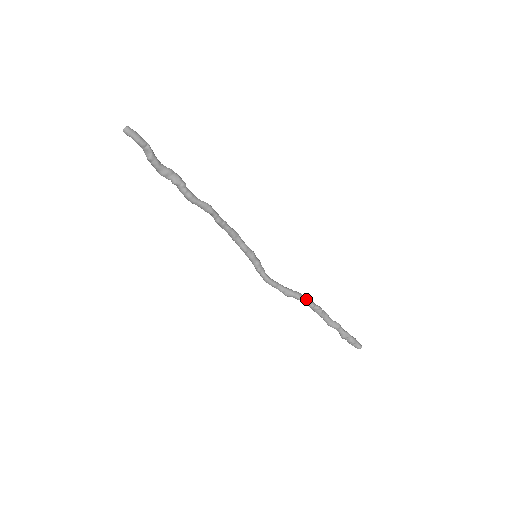
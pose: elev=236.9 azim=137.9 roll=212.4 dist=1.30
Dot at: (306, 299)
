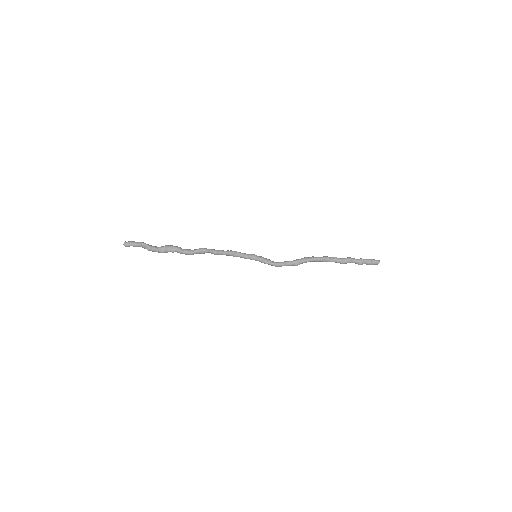
Dot at: (311, 258)
